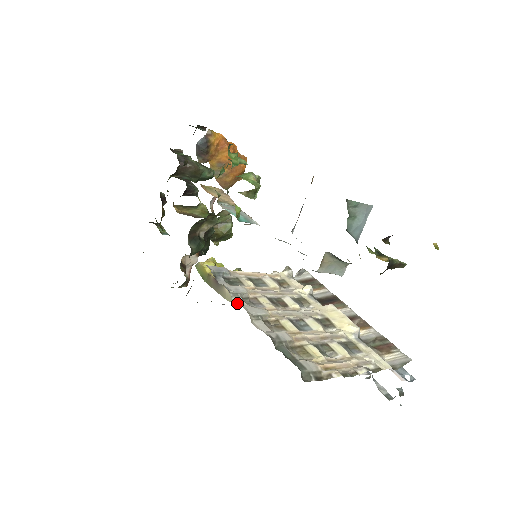
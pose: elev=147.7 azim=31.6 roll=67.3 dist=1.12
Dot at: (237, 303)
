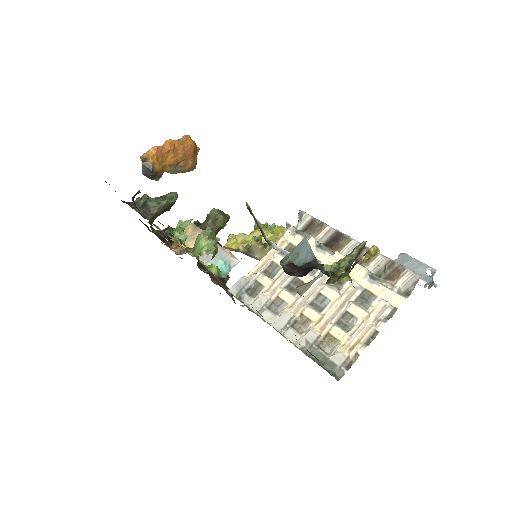
Dot at: (267, 320)
